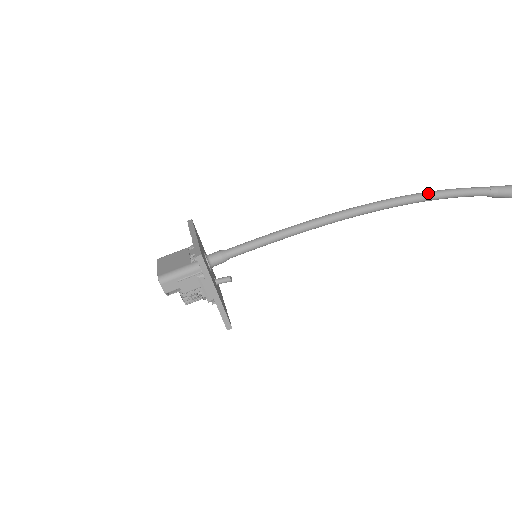
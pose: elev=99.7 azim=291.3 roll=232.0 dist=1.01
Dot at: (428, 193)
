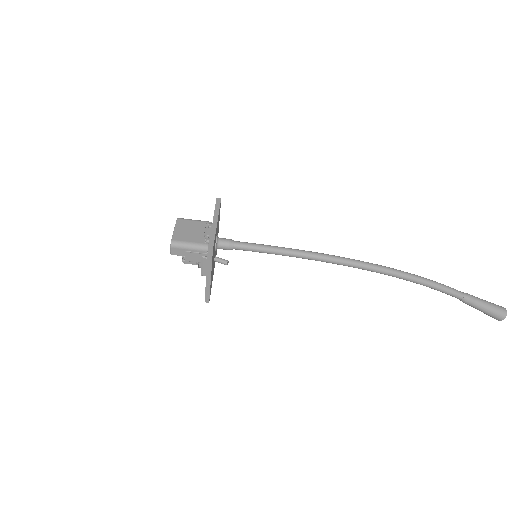
Dot at: (415, 277)
